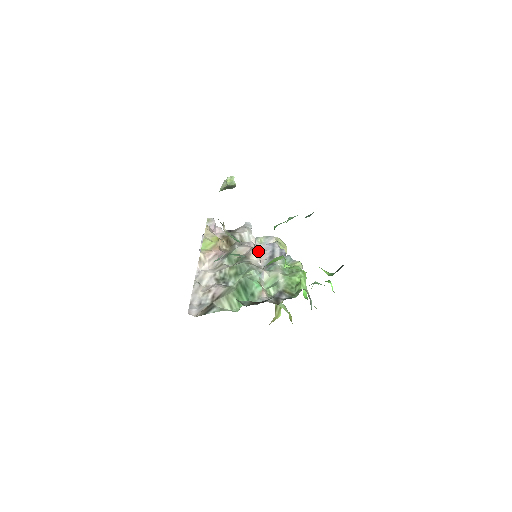
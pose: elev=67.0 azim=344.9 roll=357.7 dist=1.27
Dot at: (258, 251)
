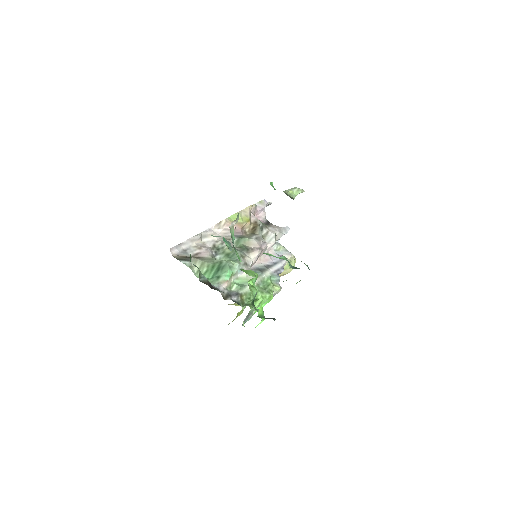
Dot at: (265, 254)
